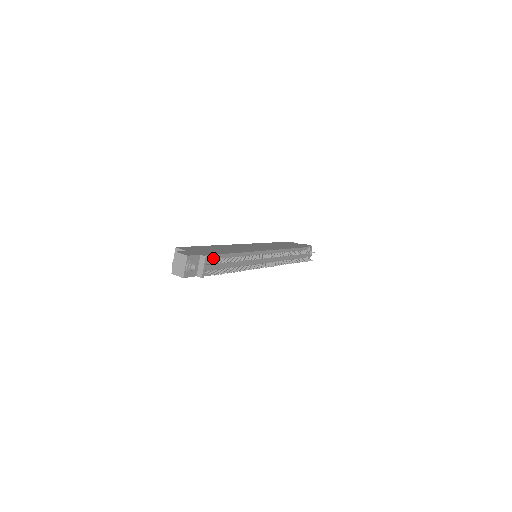
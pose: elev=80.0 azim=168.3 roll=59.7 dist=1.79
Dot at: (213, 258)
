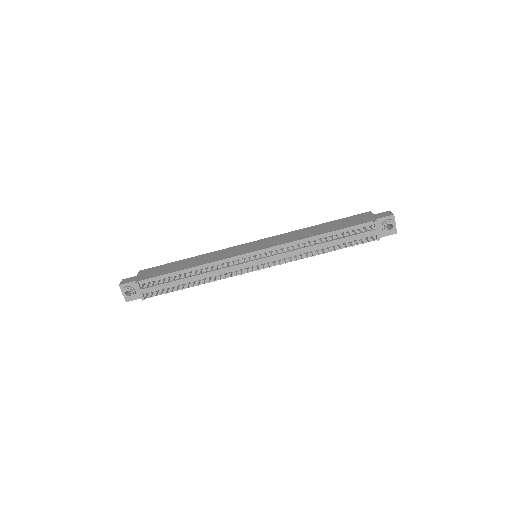
Dot at: (153, 280)
